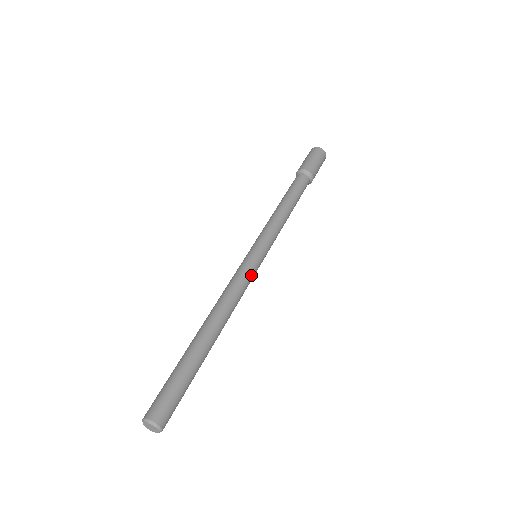
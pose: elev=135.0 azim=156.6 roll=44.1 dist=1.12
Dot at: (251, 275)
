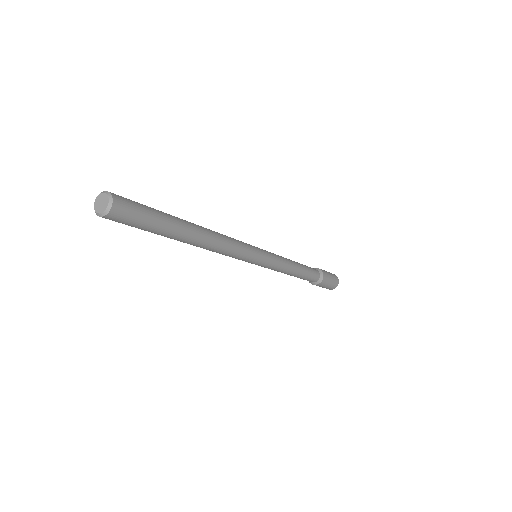
Dot at: (247, 246)
